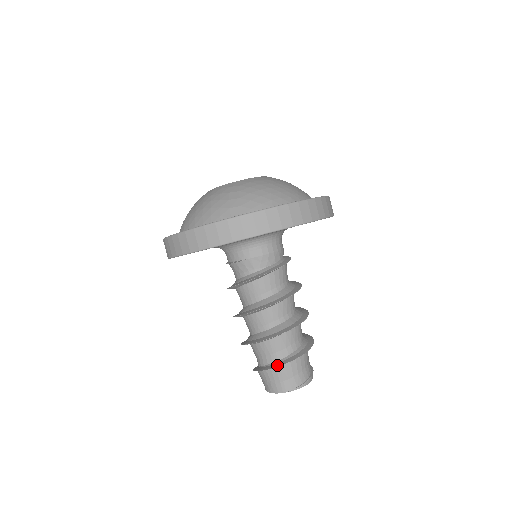
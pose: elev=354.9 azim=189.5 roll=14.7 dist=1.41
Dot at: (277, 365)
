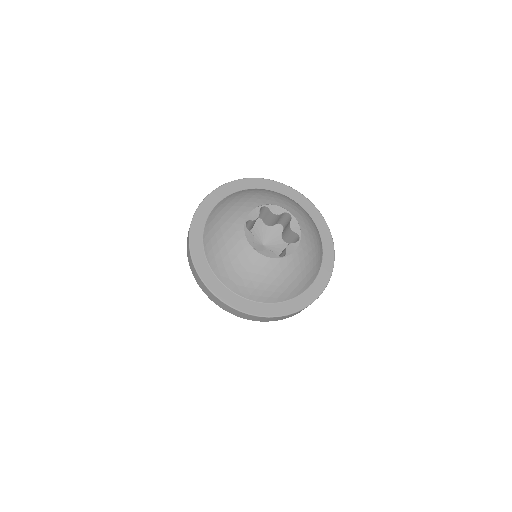
Dot at: occluded
